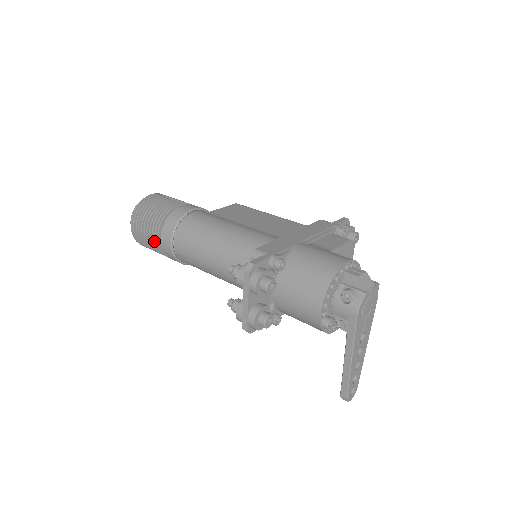
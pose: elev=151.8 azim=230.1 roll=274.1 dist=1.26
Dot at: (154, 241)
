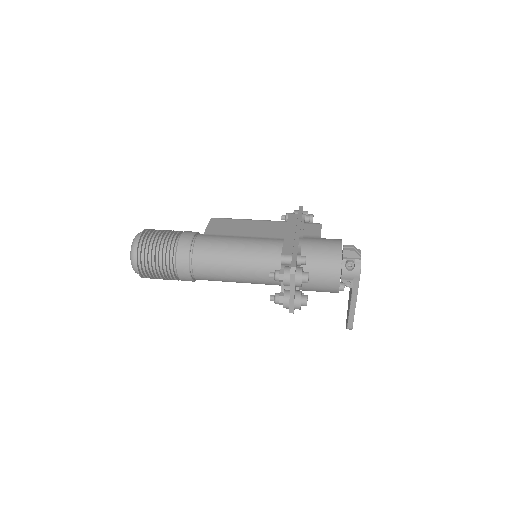
Dot at: (166, 272)
